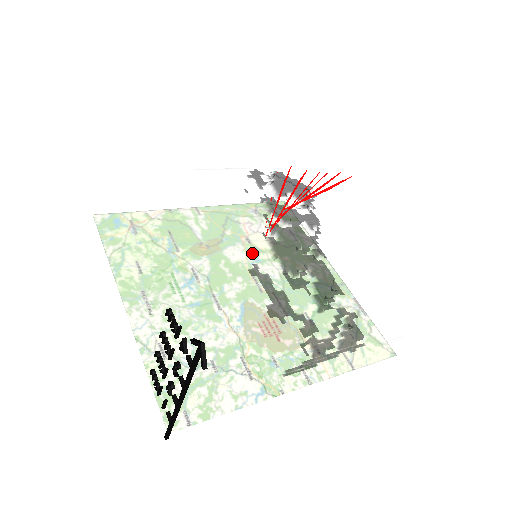
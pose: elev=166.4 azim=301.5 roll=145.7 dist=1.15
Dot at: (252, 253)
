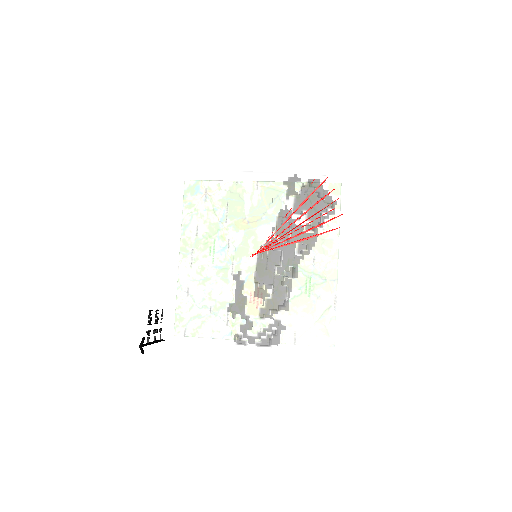
Dot at: (243, 261)
